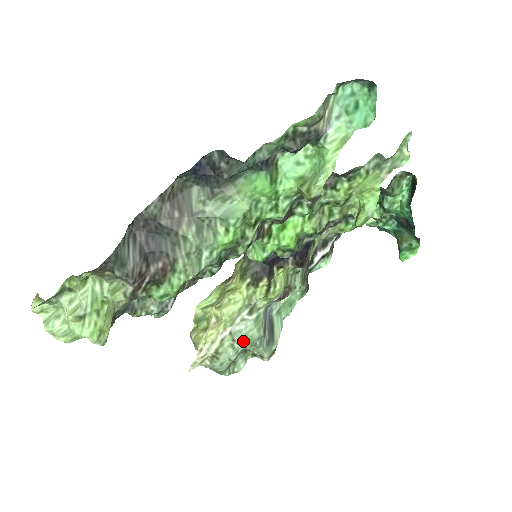
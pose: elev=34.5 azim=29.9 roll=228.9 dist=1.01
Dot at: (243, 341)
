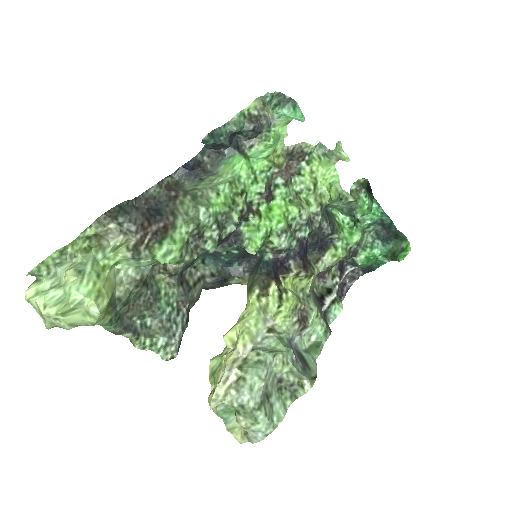
Dot at: (269, 351)
